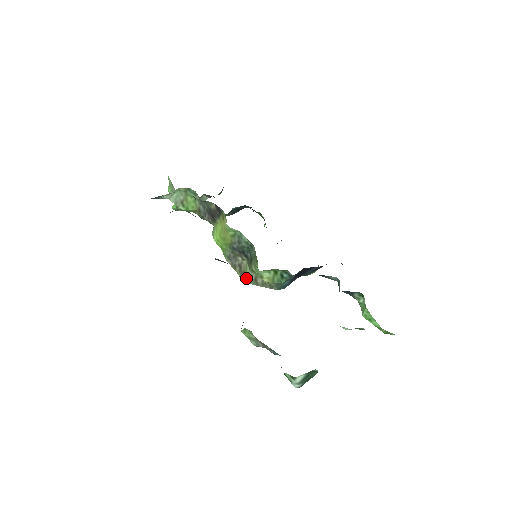
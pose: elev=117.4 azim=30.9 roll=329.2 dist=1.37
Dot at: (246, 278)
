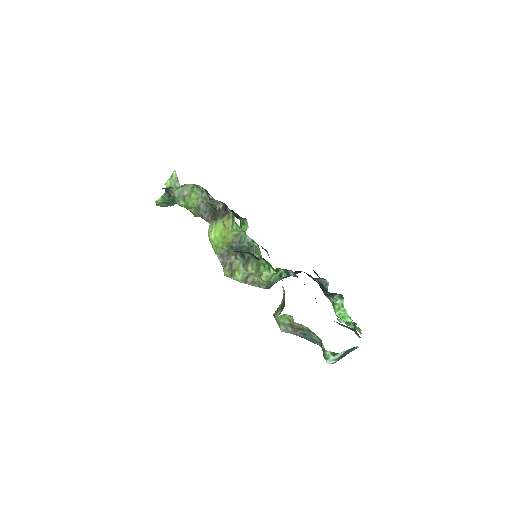
Dot at: (236, 276)
